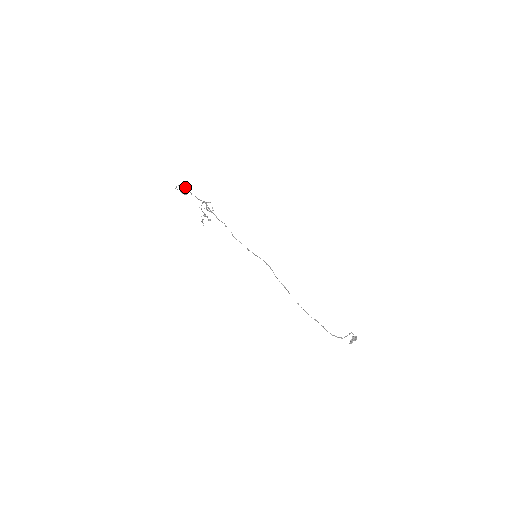
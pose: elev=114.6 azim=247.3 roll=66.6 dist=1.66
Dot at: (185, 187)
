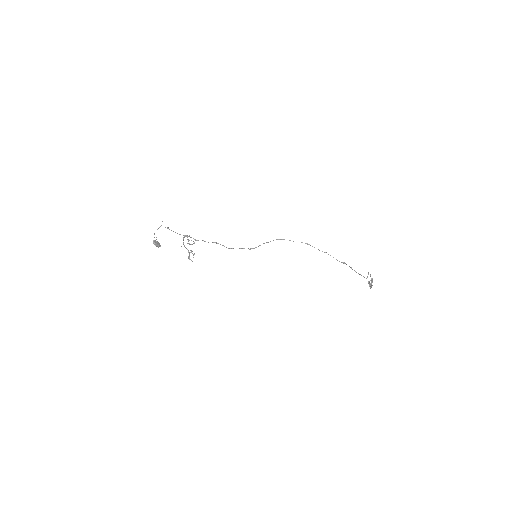
Dot at: (165, 227)
